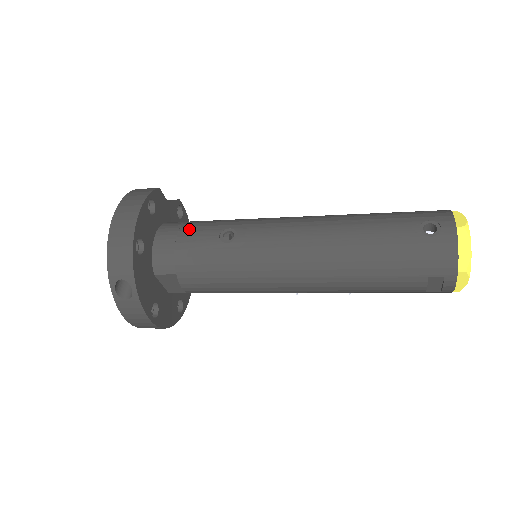
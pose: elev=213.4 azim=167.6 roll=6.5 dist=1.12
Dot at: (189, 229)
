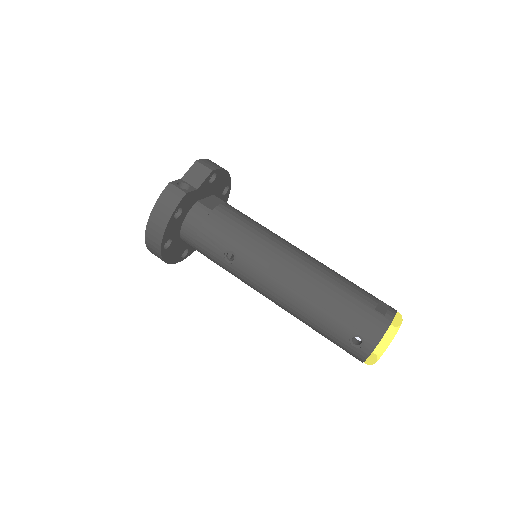
Dot at: (206, 233)
